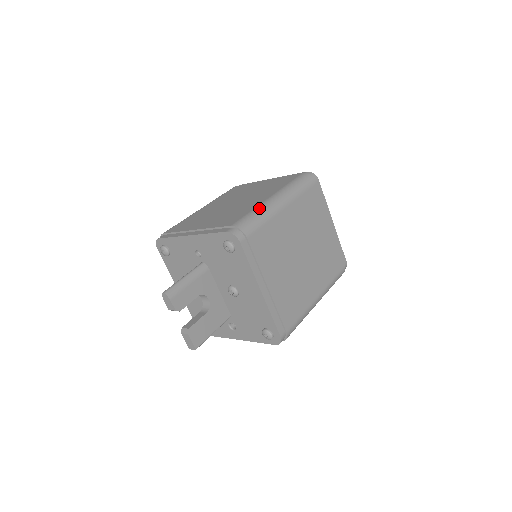
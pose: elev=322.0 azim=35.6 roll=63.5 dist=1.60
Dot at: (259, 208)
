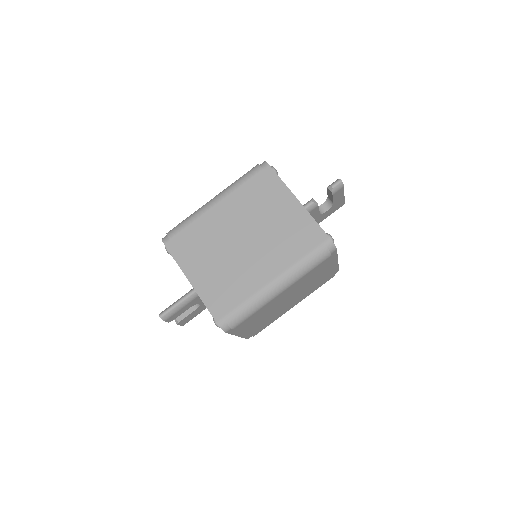
Dot at: (255, 299)
